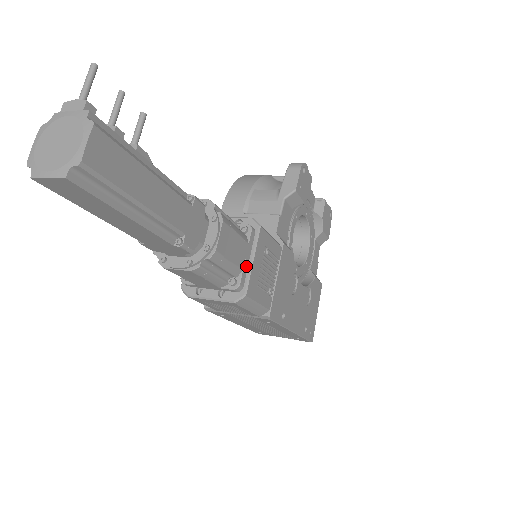
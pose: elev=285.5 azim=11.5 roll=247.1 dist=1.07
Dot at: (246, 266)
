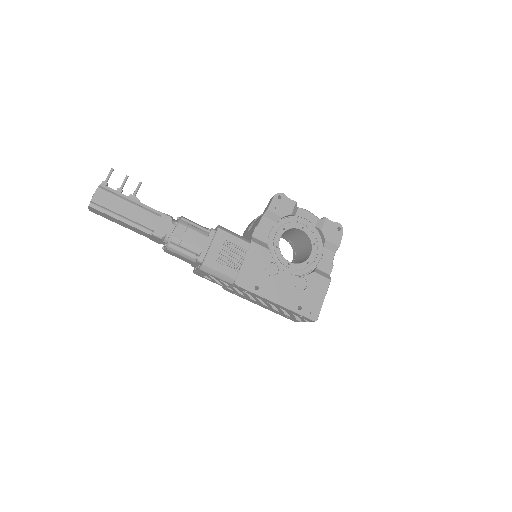
Dot at: (206, 249)
